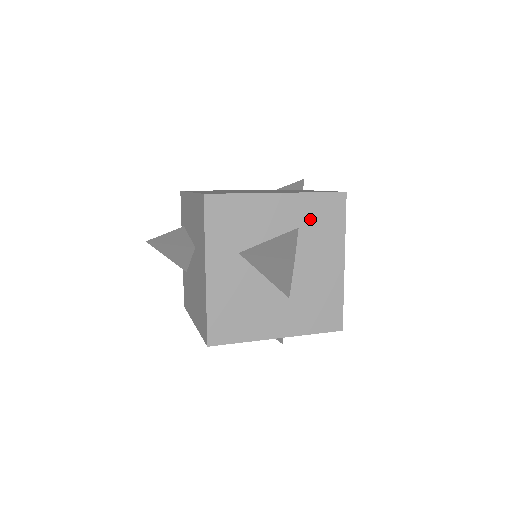
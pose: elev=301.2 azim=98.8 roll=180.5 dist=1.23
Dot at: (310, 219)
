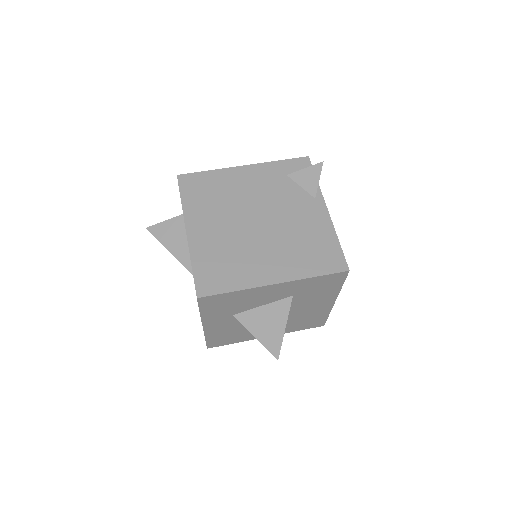
Dot at: (306, 290)
